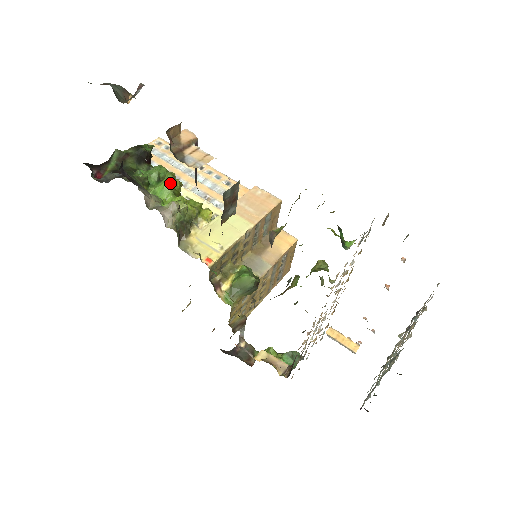
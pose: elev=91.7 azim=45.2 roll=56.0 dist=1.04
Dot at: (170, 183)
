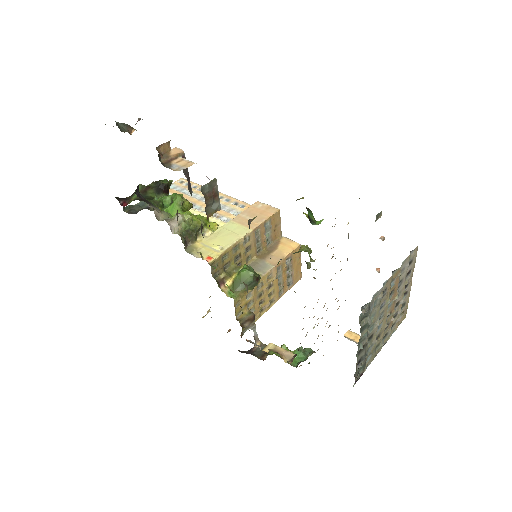
Dot at: (179, 202)
